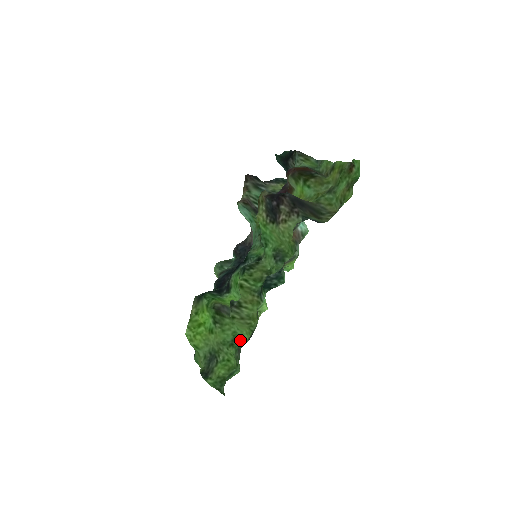
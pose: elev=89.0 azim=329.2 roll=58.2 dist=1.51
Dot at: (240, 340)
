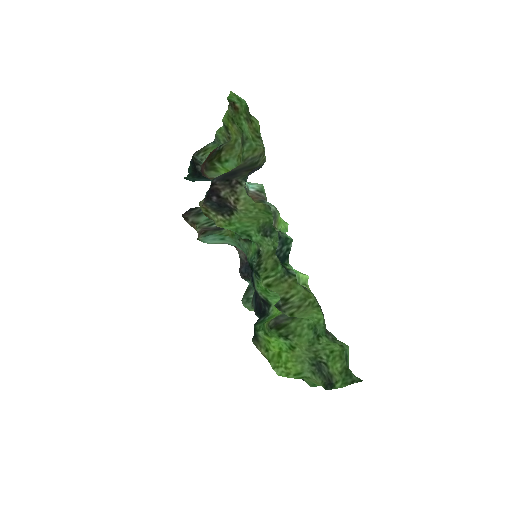
Dot at: (319, 325)
